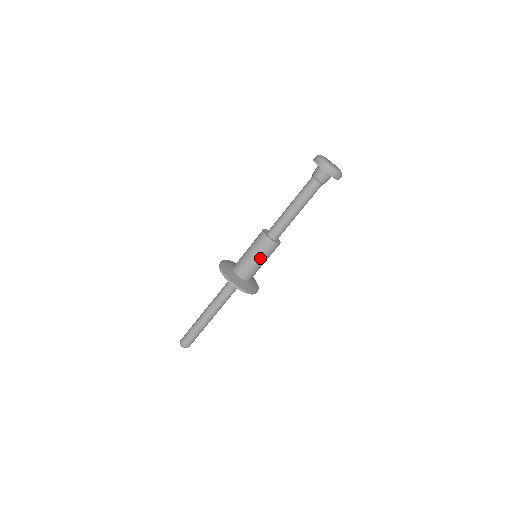
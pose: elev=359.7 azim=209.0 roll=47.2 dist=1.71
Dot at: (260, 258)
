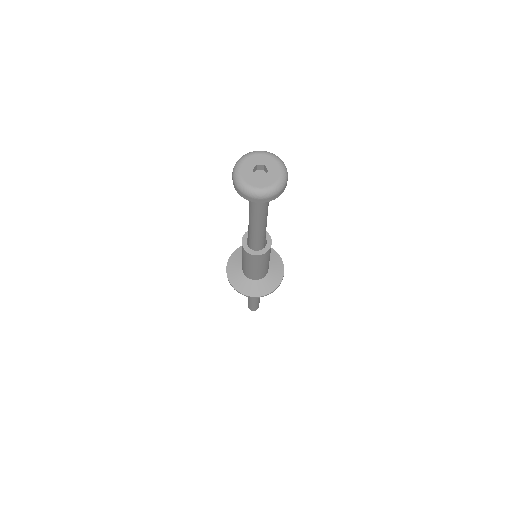
Dot at: (248, 264)
